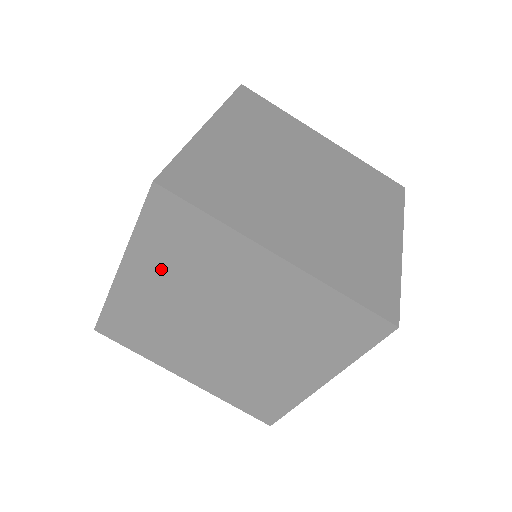
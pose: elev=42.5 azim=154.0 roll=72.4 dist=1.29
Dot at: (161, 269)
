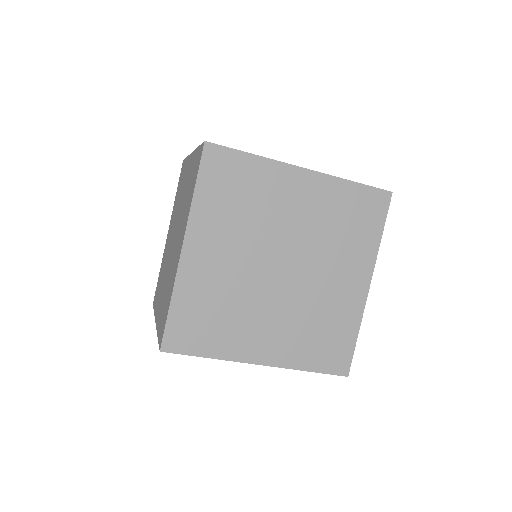
Dot at: occluded
